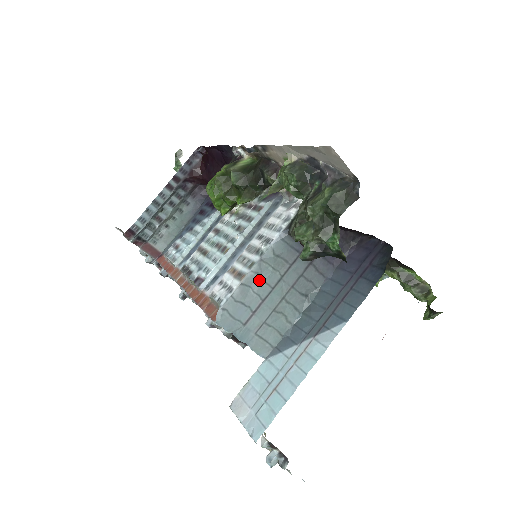
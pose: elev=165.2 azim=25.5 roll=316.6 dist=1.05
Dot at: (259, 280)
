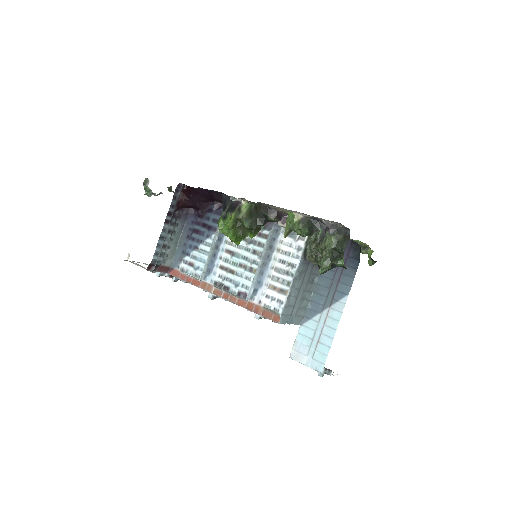
Dot at: (294, 290)
